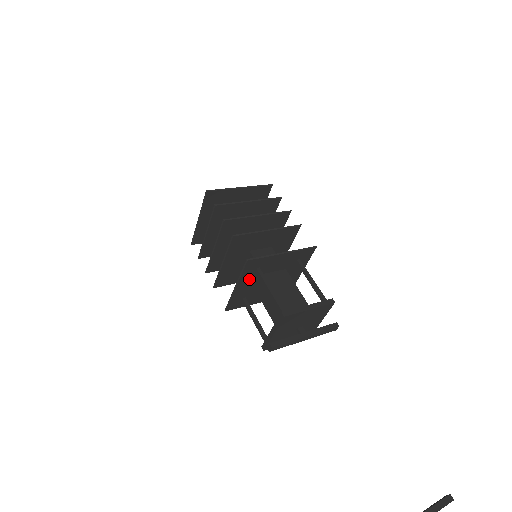
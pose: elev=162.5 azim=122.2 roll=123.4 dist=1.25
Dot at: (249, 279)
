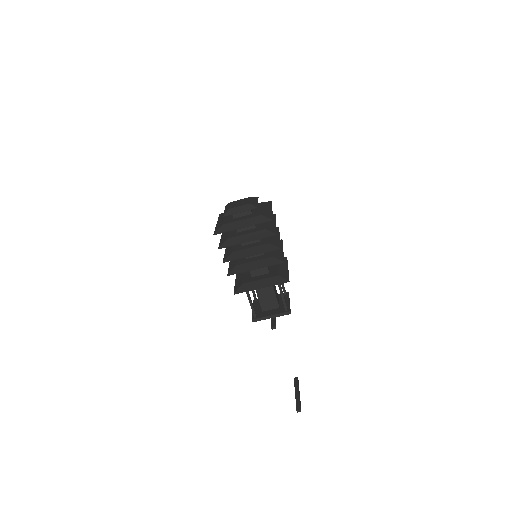
Dot at: occluded
